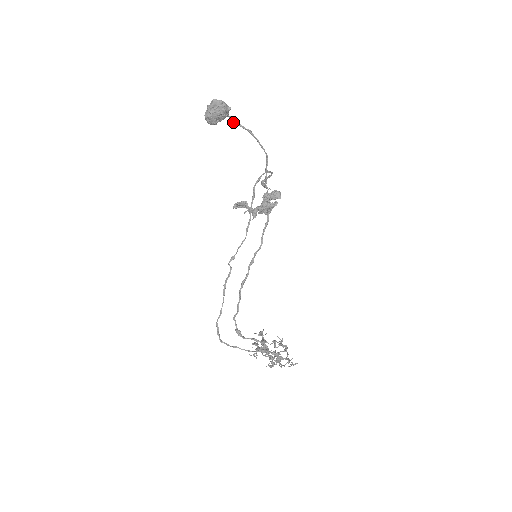
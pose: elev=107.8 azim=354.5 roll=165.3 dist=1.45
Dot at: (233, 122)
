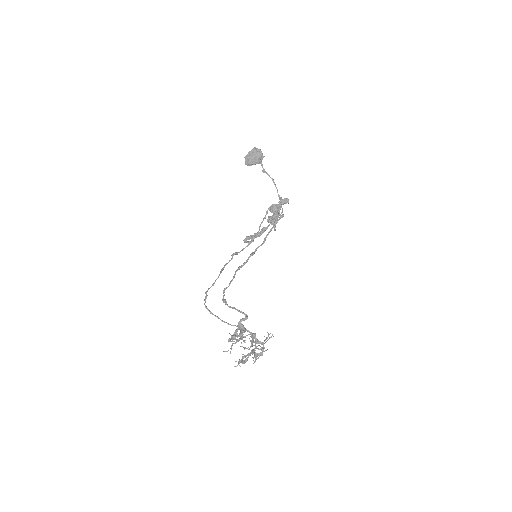
Dot at: (263, 169)
